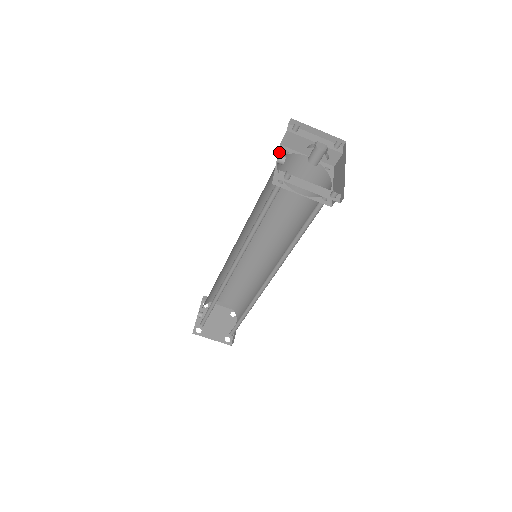
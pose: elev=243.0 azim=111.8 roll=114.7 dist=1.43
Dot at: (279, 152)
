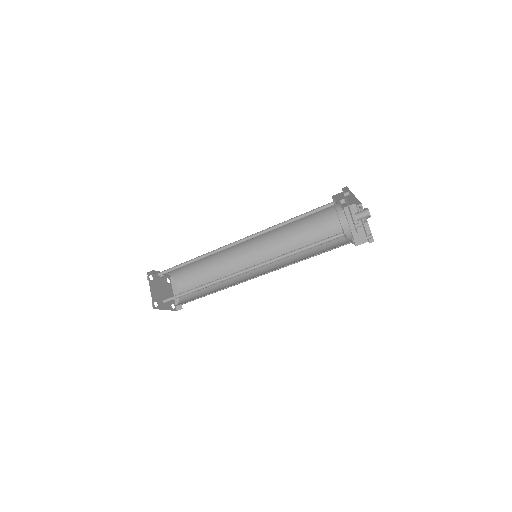
Dot at: (341, 206)
